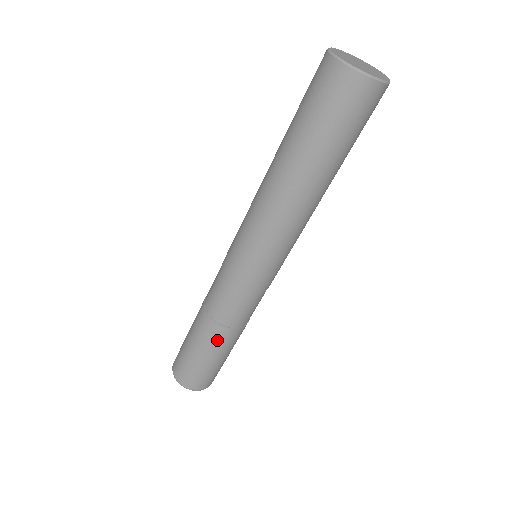
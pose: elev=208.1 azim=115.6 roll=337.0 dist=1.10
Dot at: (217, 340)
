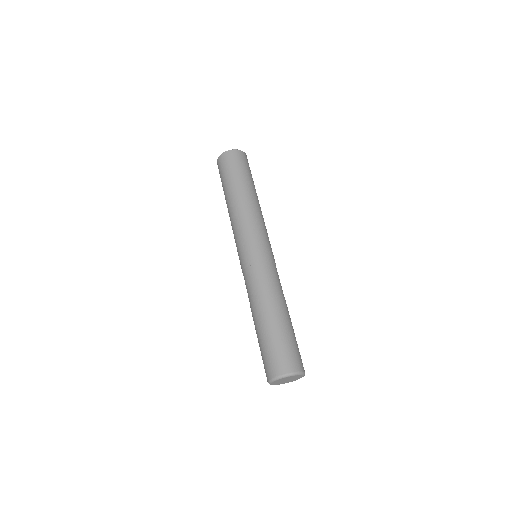
Dot at: (264, 312)
